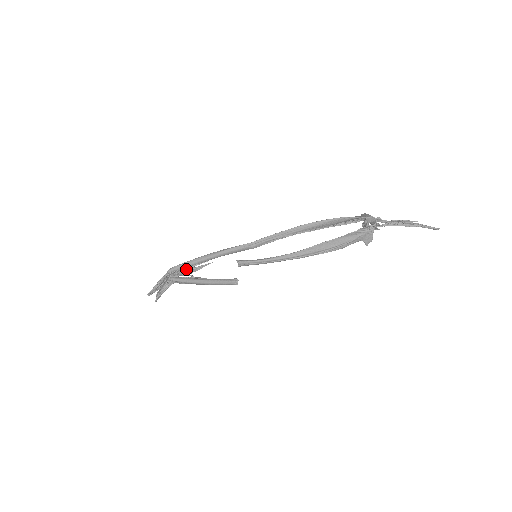
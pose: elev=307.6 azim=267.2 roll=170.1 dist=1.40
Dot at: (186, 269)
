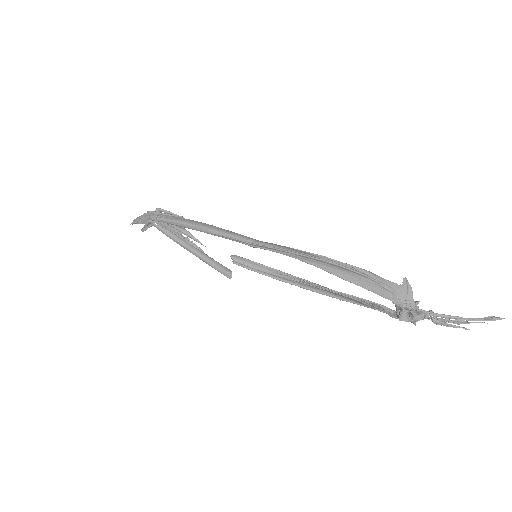
Dot at: (172, 224)
